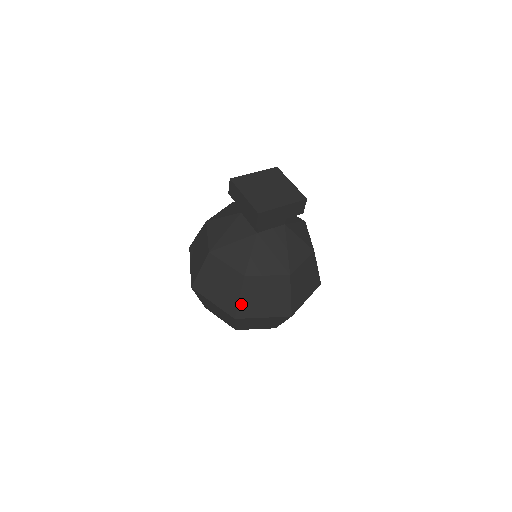
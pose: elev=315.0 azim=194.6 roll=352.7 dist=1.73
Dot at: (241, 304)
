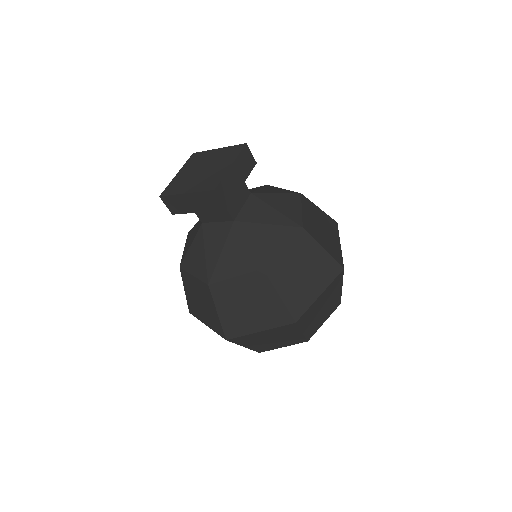
Dot at: (287, 301)
